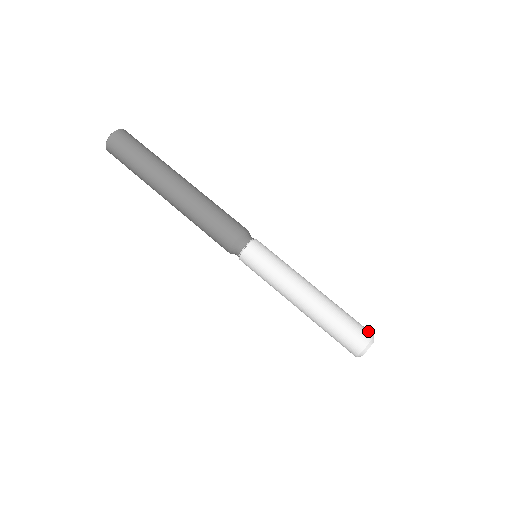
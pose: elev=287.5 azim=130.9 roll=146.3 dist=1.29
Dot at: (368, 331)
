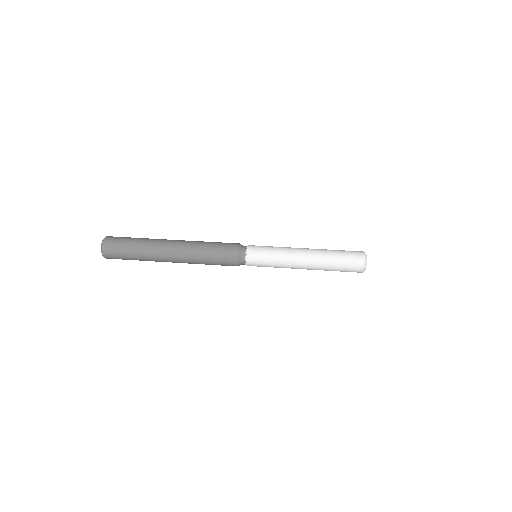
Dot at: occluded
